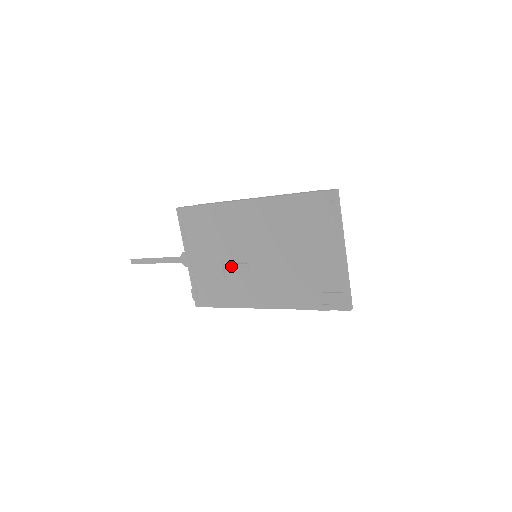
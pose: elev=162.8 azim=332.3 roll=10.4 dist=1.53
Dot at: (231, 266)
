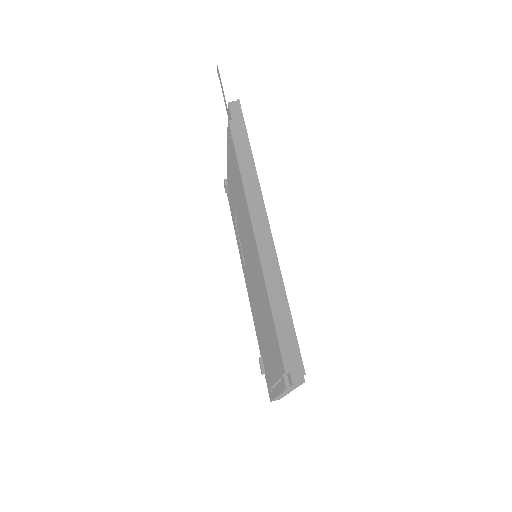
Dot at: occluded
